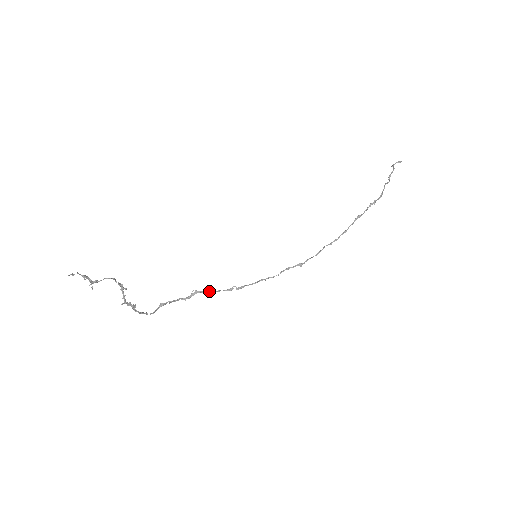
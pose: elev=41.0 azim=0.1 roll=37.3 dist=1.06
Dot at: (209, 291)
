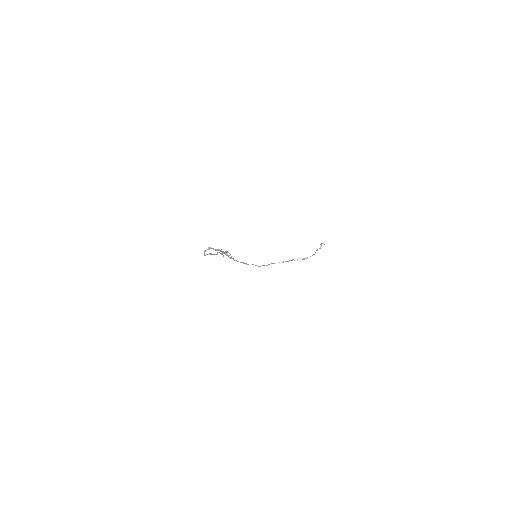
Dot at: occluded
